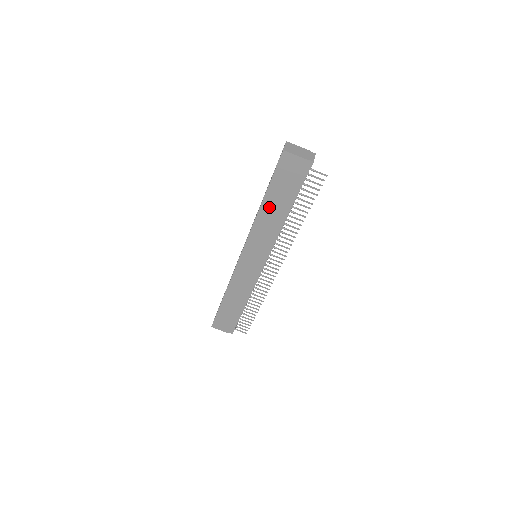
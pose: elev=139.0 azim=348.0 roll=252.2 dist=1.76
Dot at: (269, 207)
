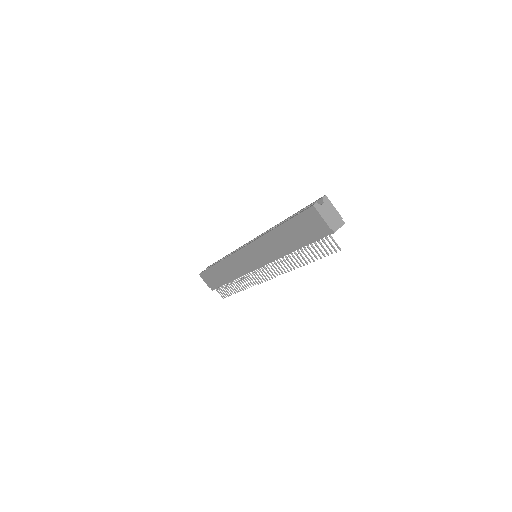
Dot at: (281, 235)
